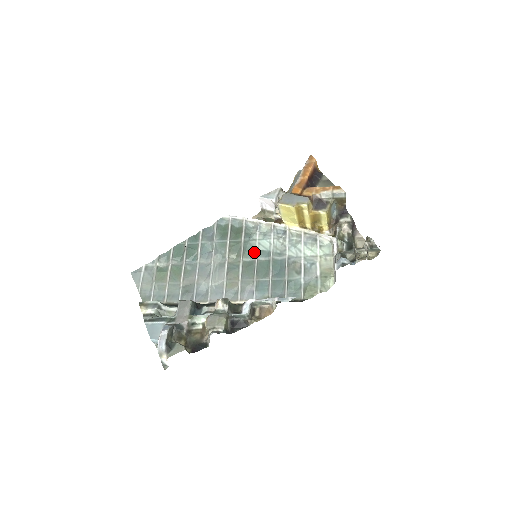
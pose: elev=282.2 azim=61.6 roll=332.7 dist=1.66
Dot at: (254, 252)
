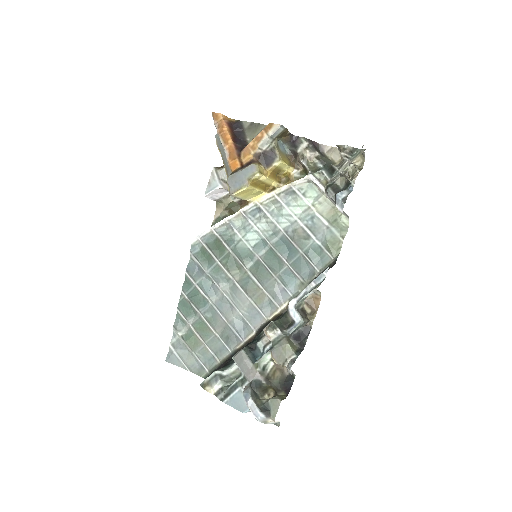
Dot at: (250, 252)
